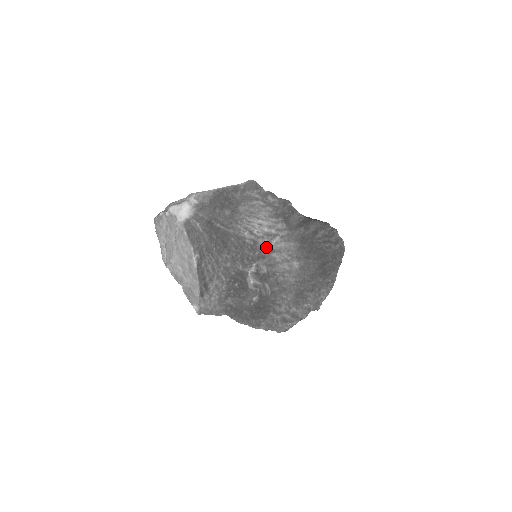
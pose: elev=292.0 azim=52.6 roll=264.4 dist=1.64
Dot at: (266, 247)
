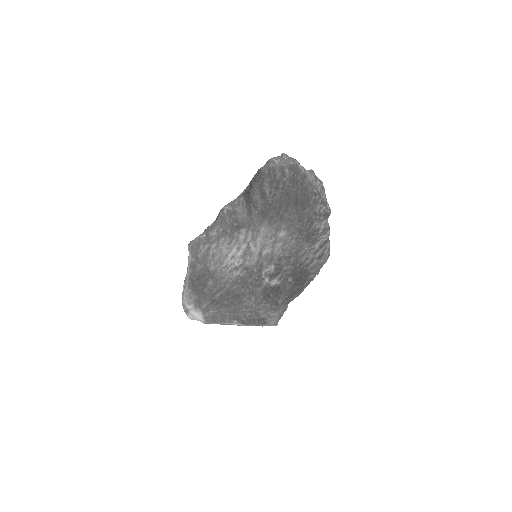
Dot at: (254, 258)
